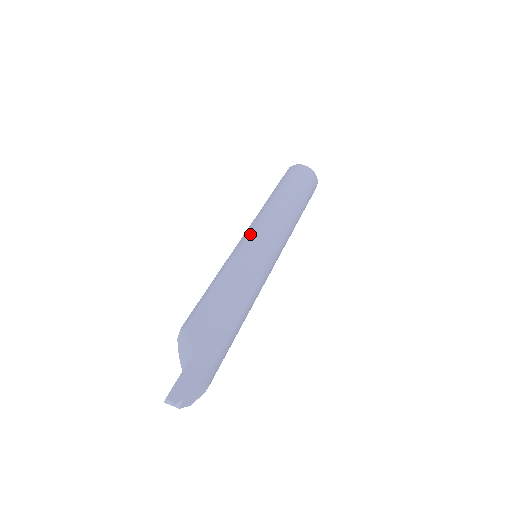
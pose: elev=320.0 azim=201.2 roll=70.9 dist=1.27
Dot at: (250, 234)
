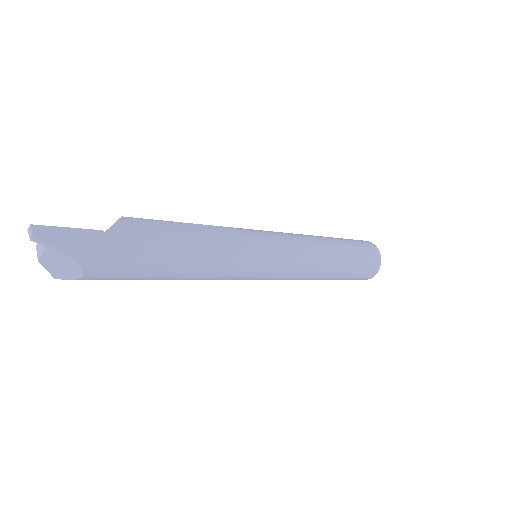
Dot at: (268, 231)
